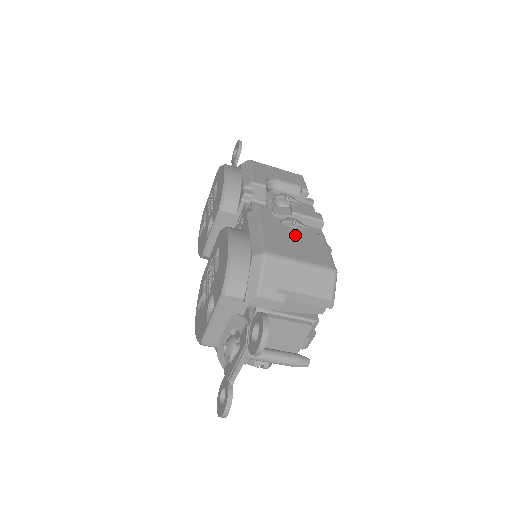
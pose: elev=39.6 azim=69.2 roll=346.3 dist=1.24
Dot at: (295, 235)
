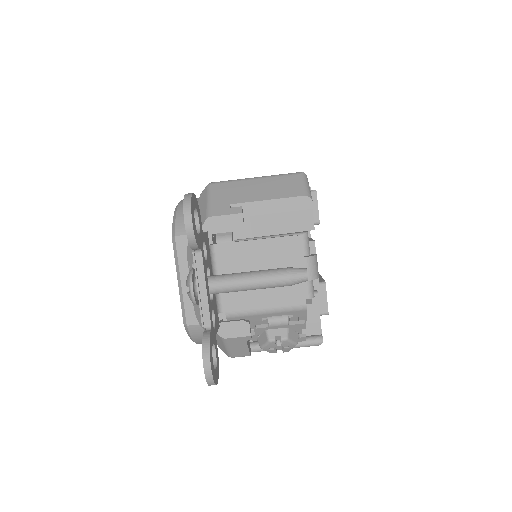
Dot at: occluded
